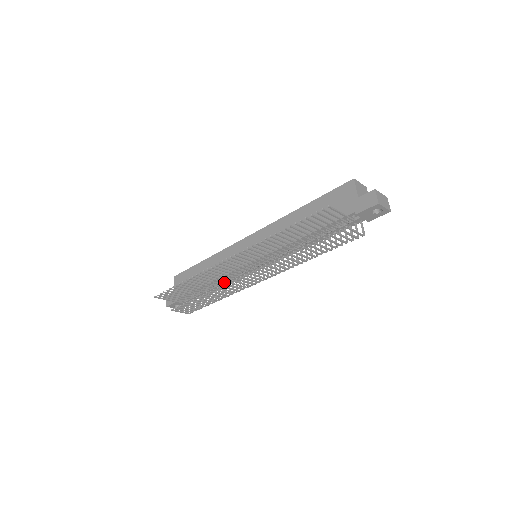
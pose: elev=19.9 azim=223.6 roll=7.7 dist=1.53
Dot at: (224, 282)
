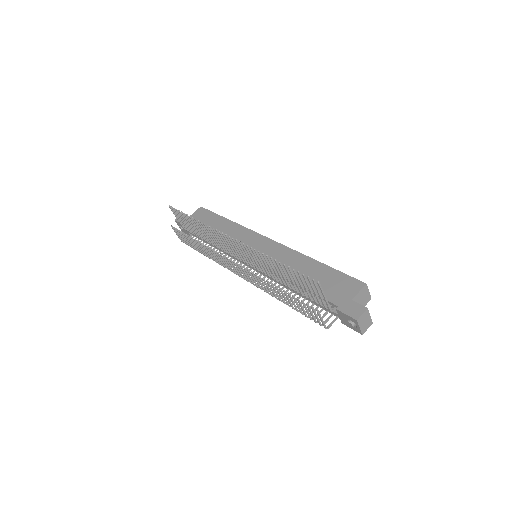
Dot at: (219, 248)
